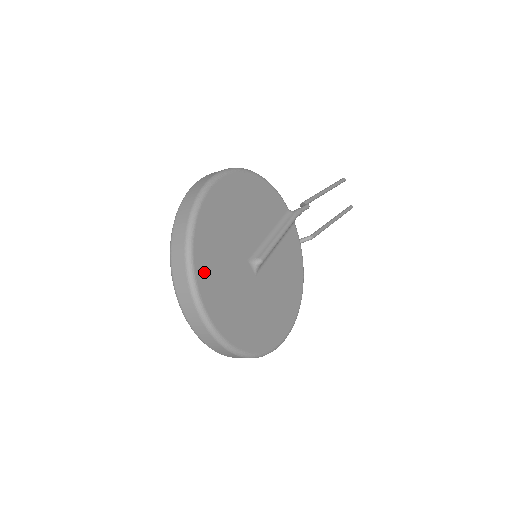
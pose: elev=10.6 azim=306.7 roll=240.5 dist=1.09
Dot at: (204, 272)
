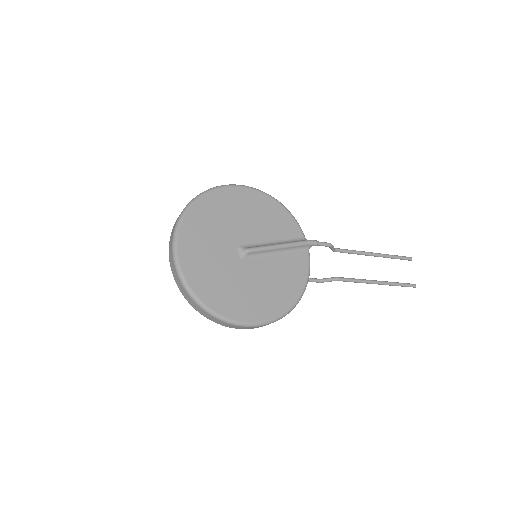
Dot at: (189, 230)
